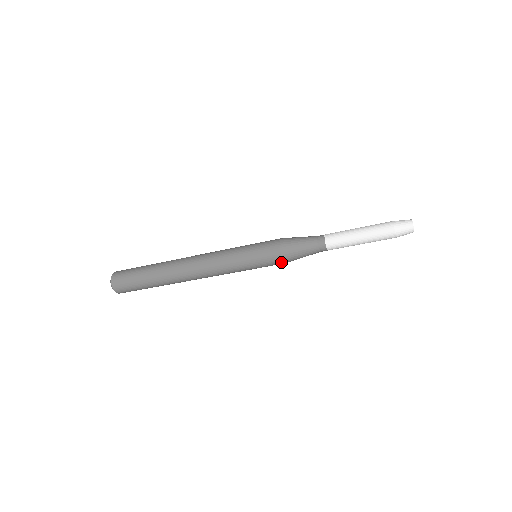
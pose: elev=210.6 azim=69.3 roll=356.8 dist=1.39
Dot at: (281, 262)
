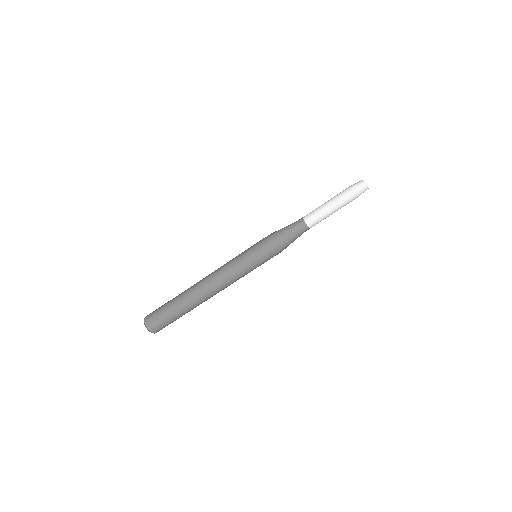
Dot at: (276, 250)
